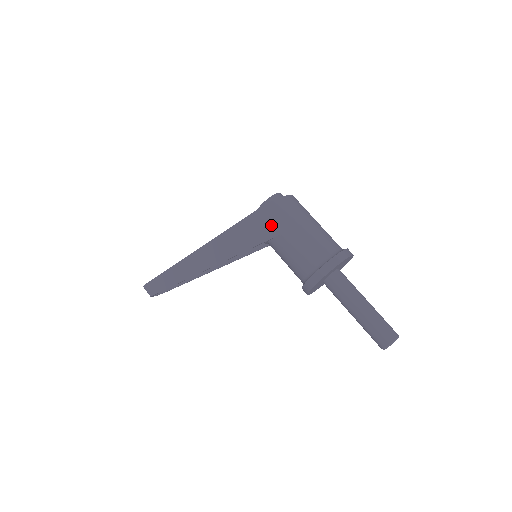
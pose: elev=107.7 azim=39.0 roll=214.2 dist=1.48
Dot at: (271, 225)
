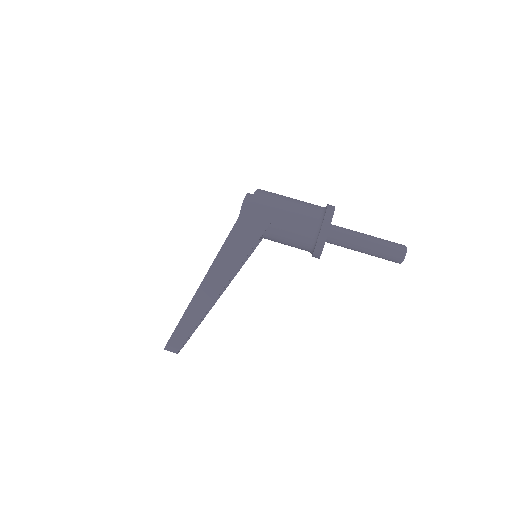
Dot at: (261, 217)
